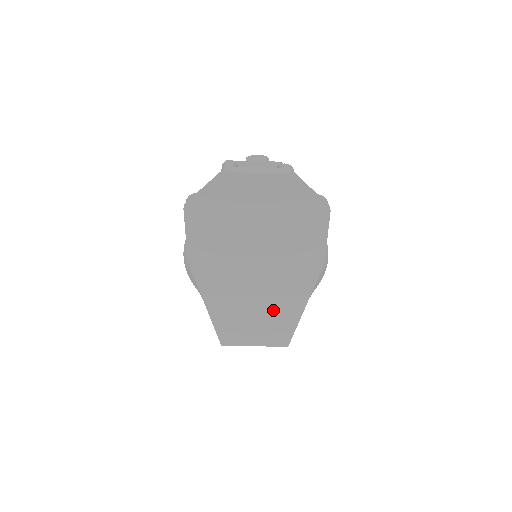
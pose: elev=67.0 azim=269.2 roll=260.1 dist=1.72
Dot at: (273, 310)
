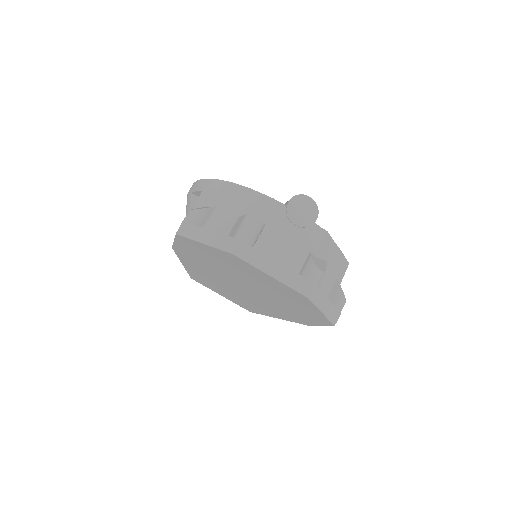
Dot at: (246, 301)
